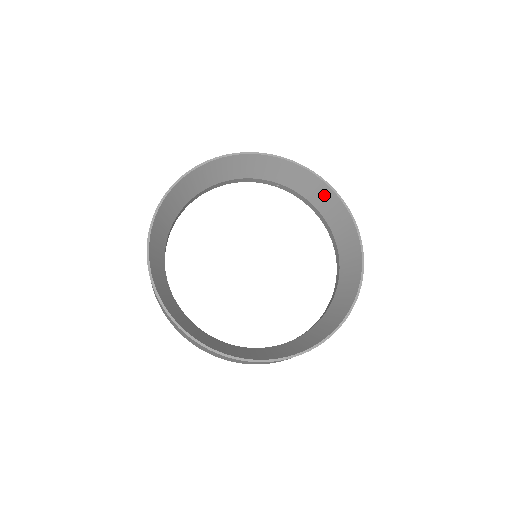
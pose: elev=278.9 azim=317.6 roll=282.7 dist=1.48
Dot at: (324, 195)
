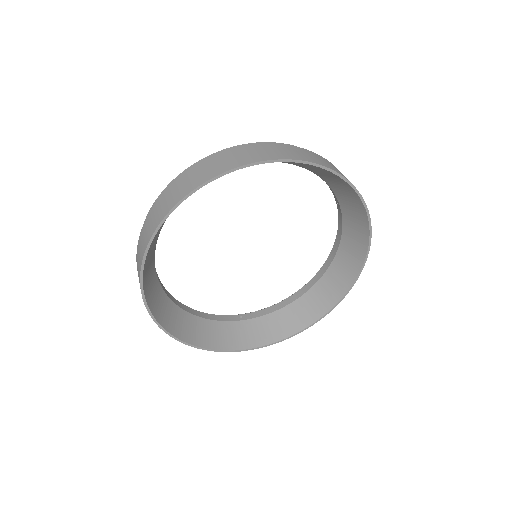
Dot at: (355, 253)
